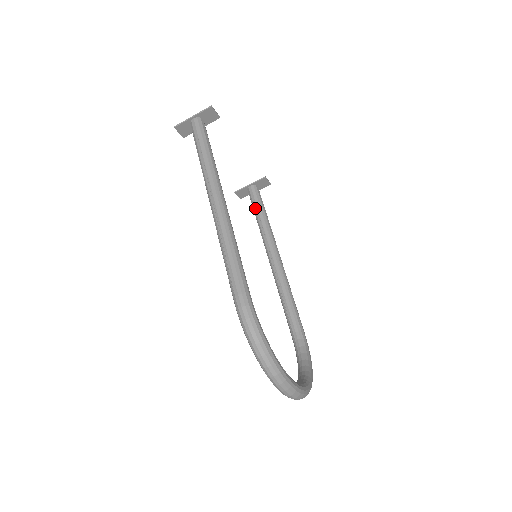
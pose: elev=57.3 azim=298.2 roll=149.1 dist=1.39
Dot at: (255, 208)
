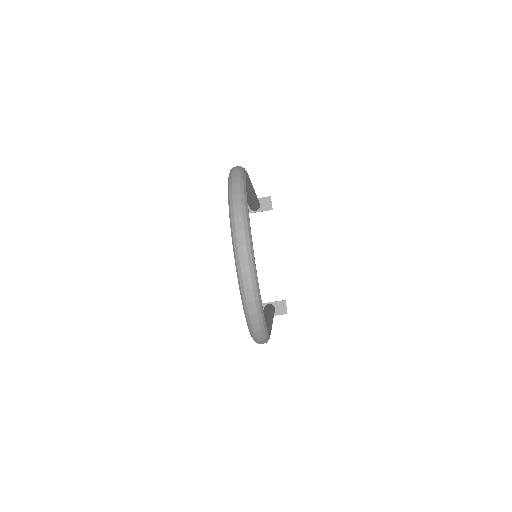
Dot at: (266, 307)
